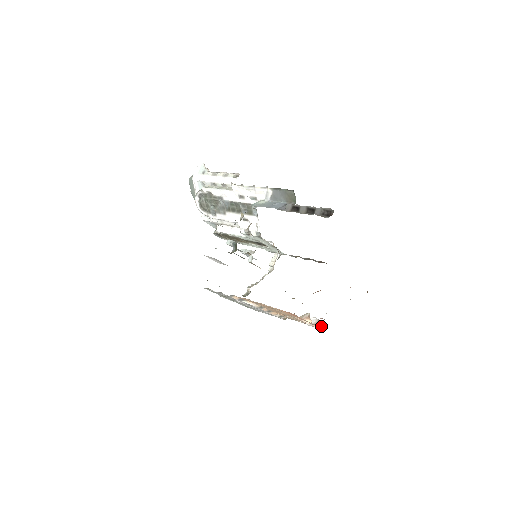
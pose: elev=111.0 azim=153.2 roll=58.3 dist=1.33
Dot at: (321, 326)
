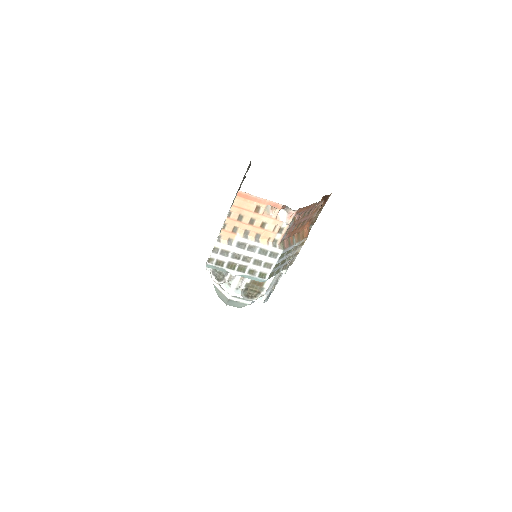
Dot at: (293, 215)
